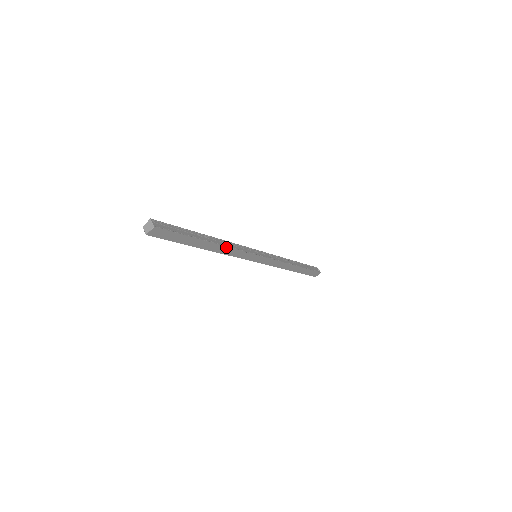
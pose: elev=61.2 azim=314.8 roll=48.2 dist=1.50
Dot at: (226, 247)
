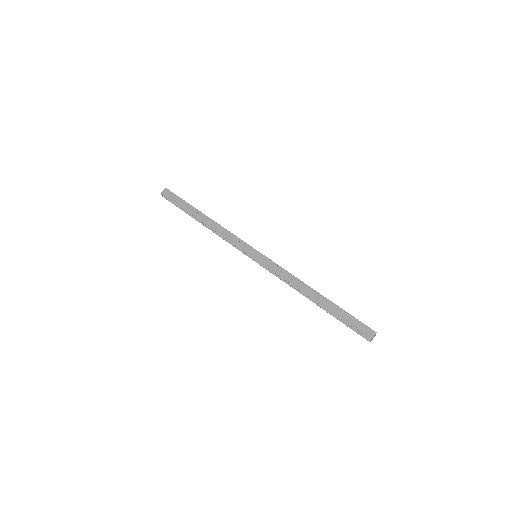
Dot at: (219, 225)
